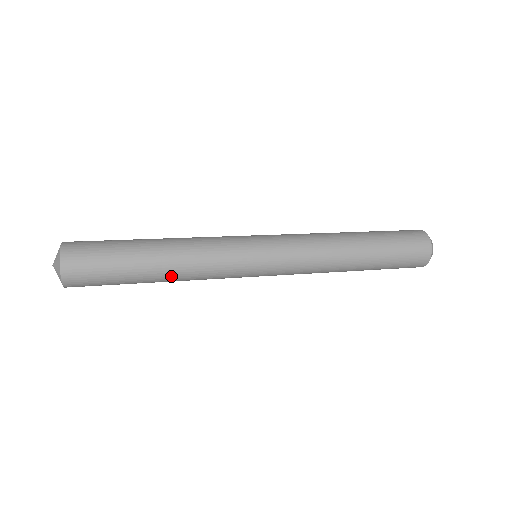
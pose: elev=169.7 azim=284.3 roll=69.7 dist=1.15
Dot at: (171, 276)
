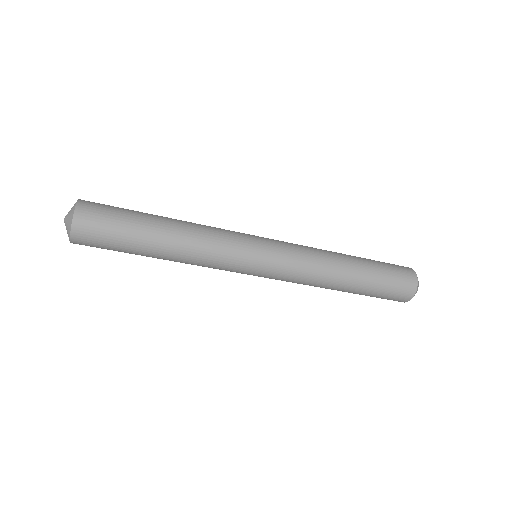
Dot at: (175, 250)
